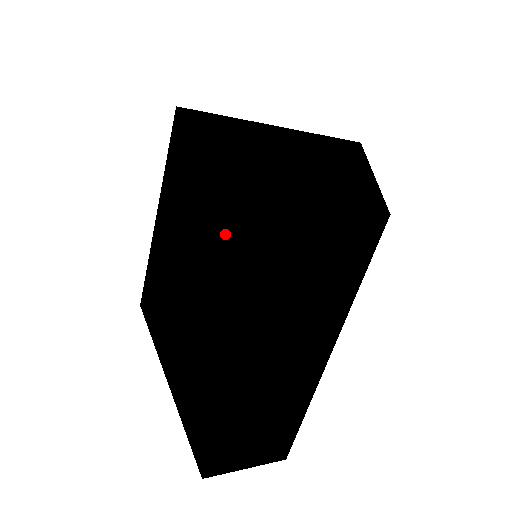
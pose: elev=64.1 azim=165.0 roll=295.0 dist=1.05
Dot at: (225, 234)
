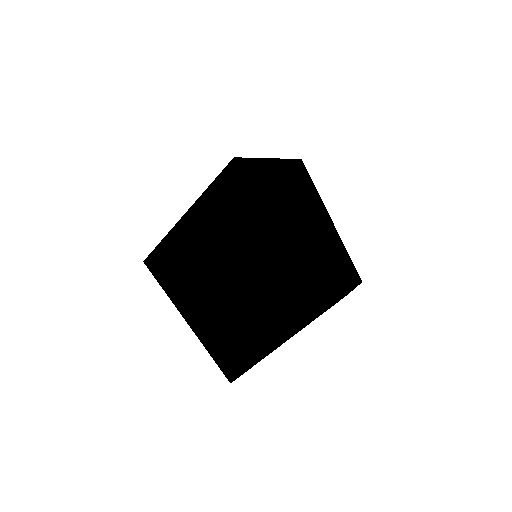
Dot at: (285, 279)
